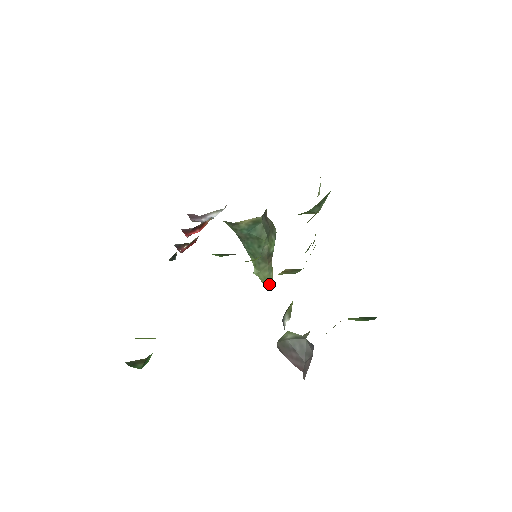
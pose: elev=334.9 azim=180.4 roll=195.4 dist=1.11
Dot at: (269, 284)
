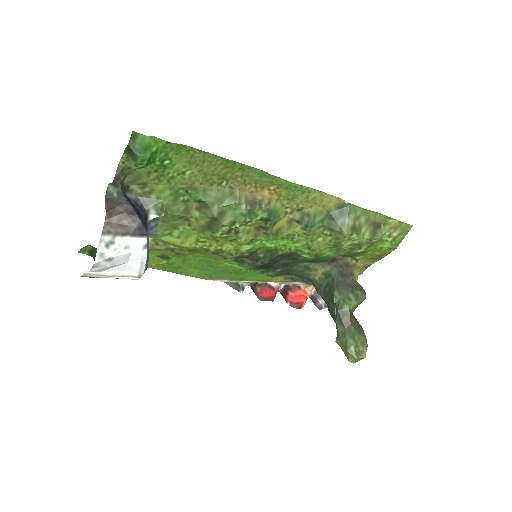
Dot at: (351, 357)
